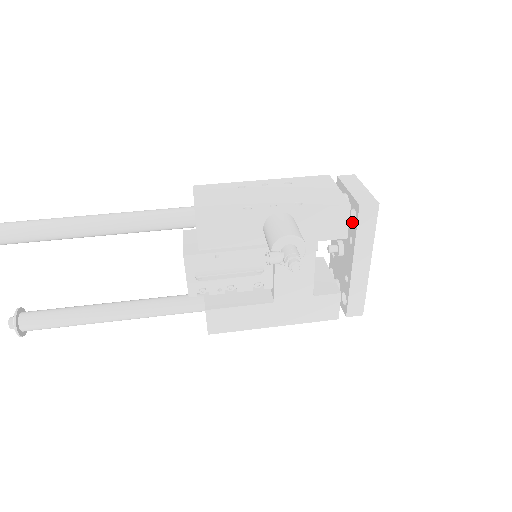
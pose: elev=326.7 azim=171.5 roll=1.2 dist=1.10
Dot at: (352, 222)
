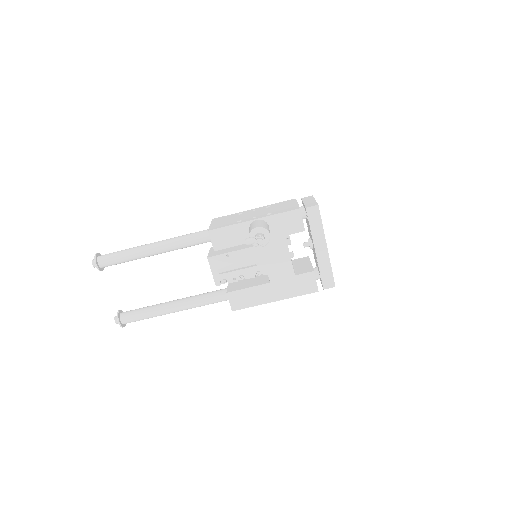
Dot at: occluded
